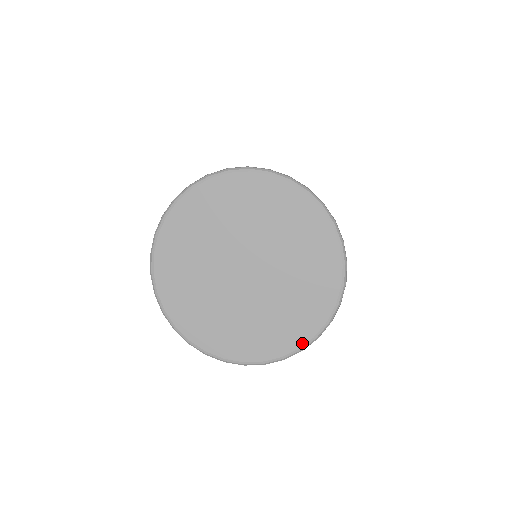
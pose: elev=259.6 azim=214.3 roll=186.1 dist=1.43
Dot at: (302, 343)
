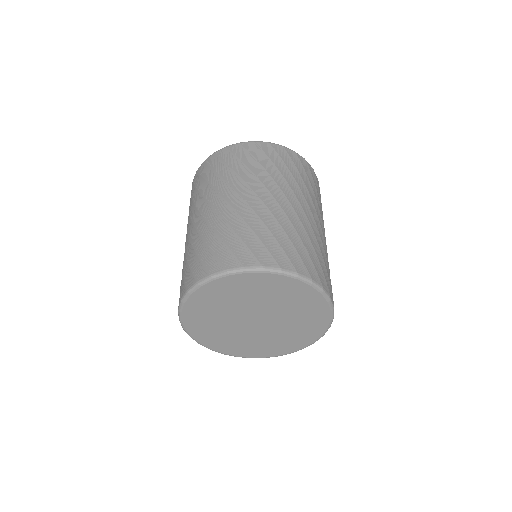
Dot at: (281, 354)
